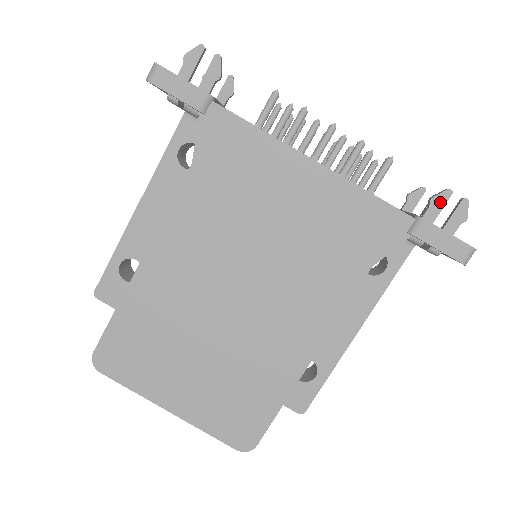
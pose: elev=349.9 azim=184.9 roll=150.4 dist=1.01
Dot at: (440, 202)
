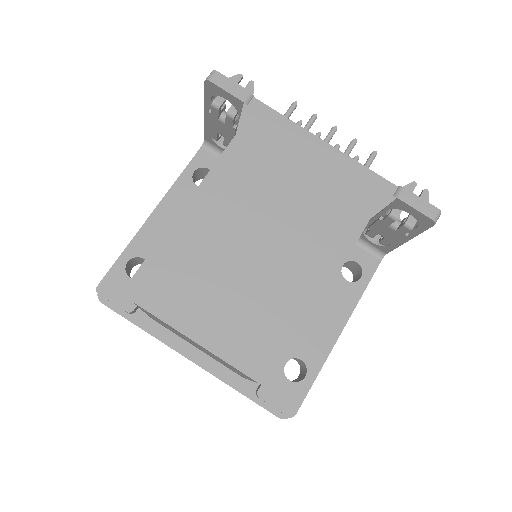
Dot at: (409, 190)
